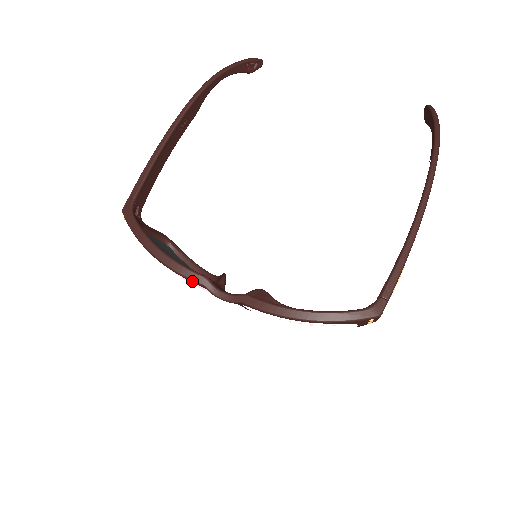
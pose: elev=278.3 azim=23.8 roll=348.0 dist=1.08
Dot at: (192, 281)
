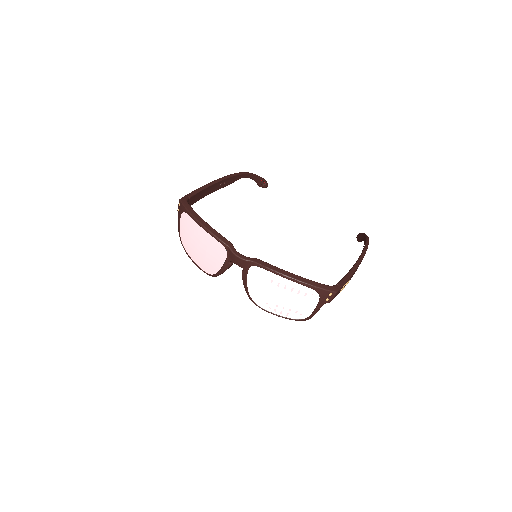
Dot at: (222, 242)
